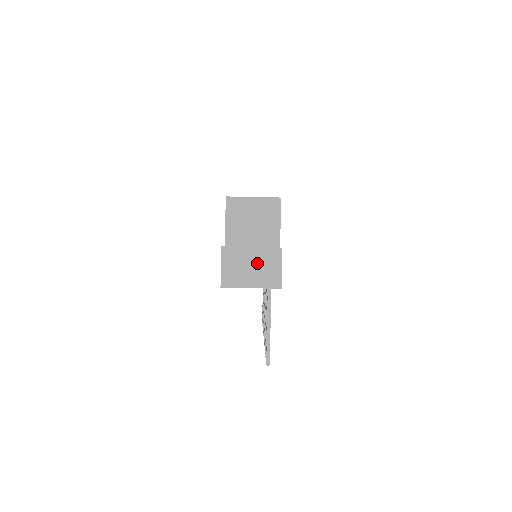
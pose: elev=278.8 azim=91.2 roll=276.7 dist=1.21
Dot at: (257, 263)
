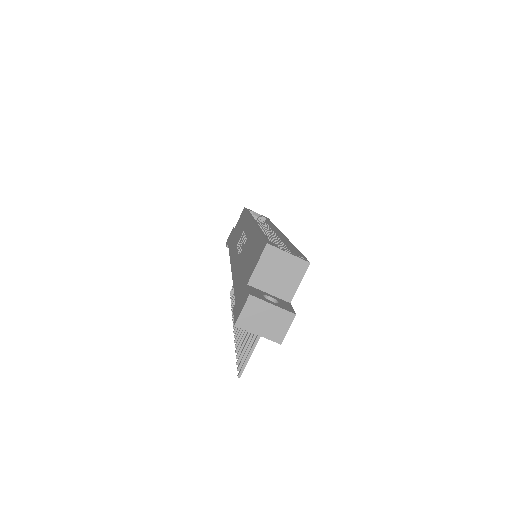
Dot at: (271, 318)
